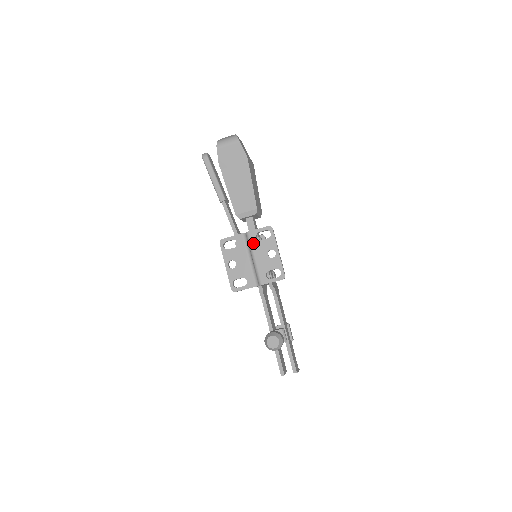
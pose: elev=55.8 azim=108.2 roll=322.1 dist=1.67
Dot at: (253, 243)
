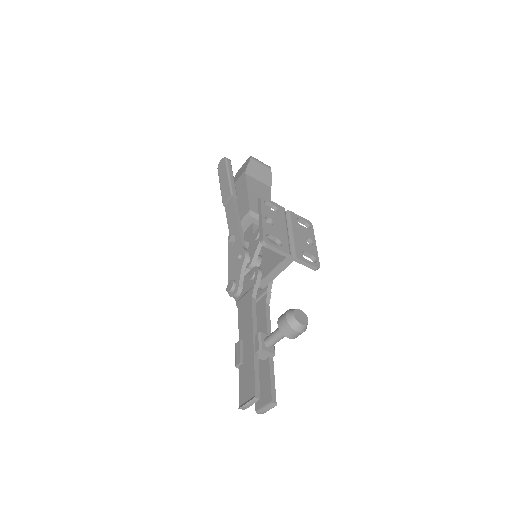
Dot at: (293, 221)
